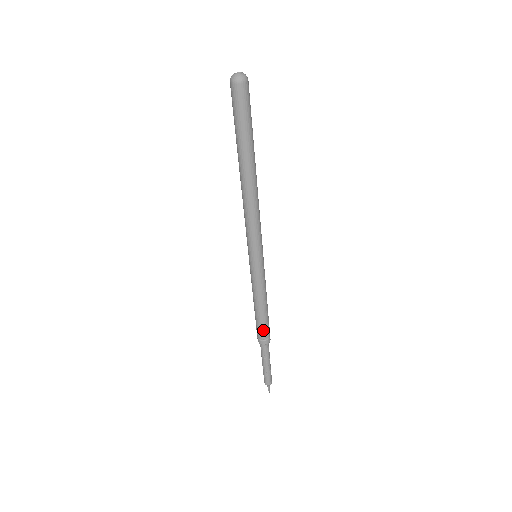
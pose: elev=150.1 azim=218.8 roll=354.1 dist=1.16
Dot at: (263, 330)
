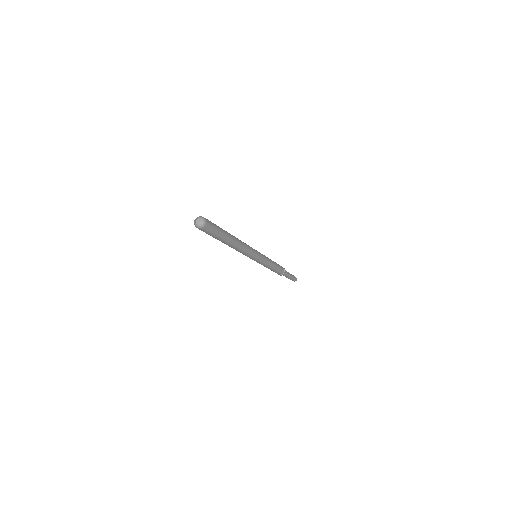
Dot at: (278, 273)
